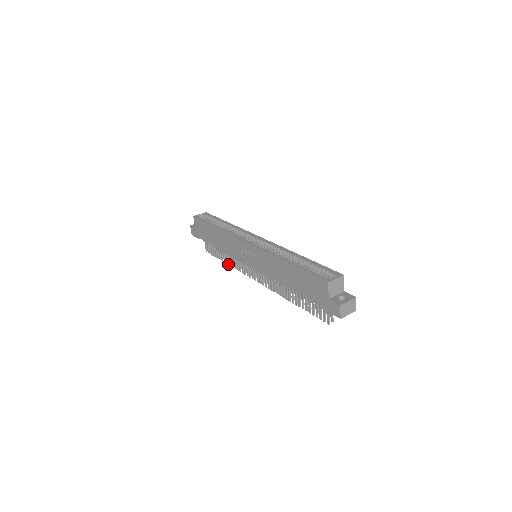
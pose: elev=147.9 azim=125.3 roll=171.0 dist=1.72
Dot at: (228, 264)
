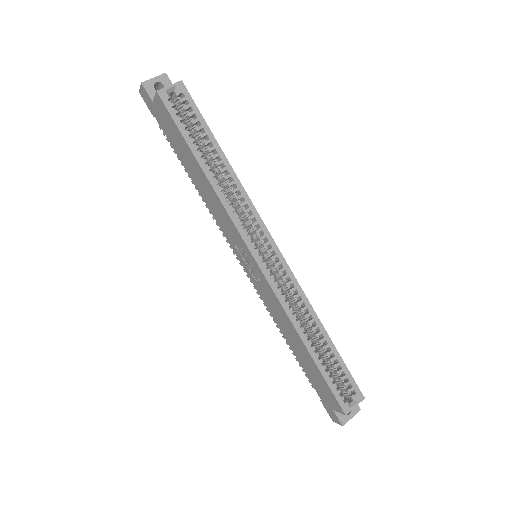
Dot at: (199, 194)
